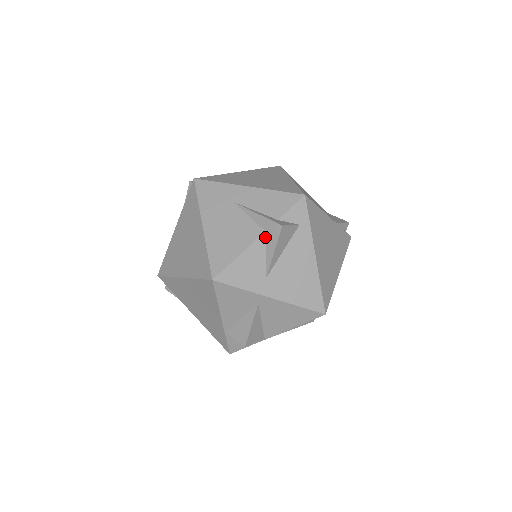
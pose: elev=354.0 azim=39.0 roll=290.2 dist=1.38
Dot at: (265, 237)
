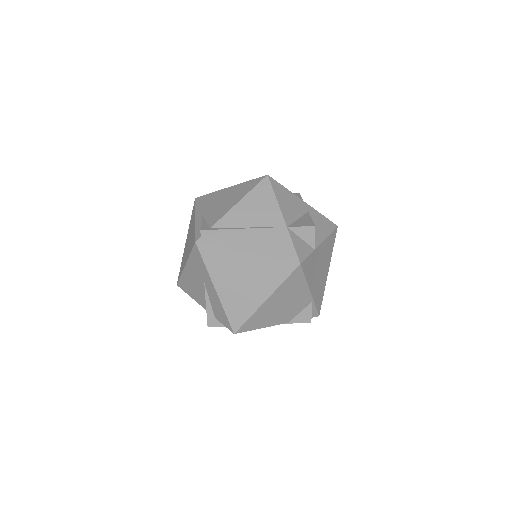
Dot at: occluded
